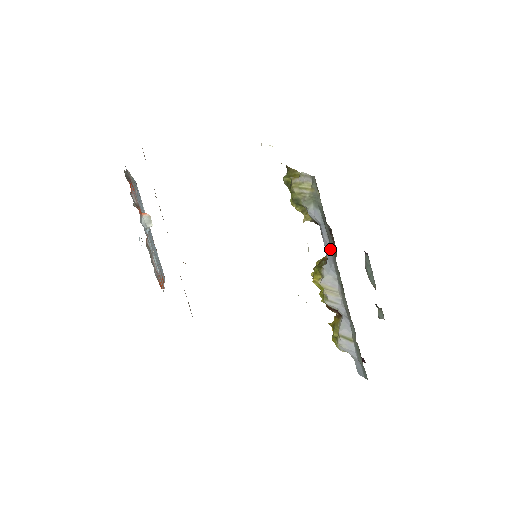
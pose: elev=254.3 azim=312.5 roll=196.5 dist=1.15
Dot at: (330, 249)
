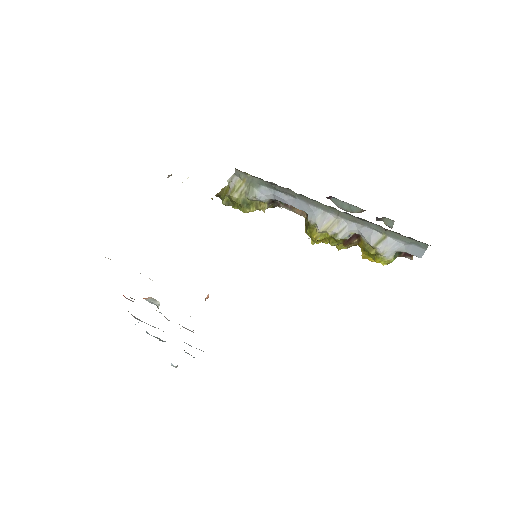
Dot at: (297, 200)
